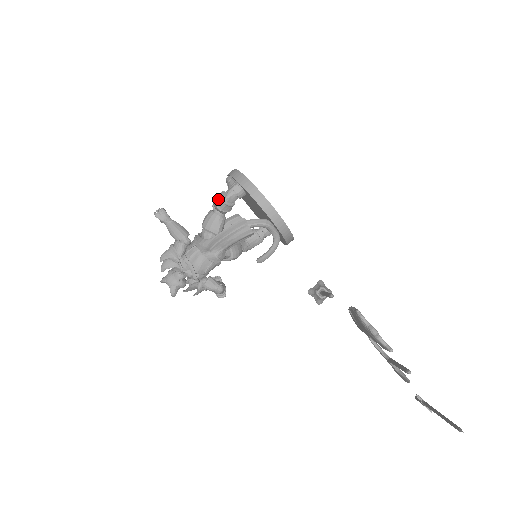
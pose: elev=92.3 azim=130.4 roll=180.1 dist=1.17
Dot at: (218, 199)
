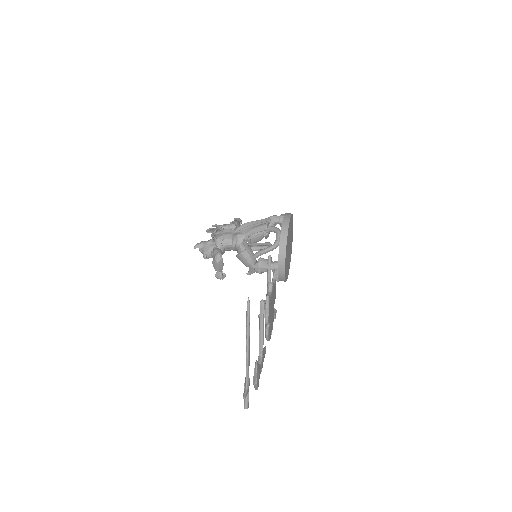
Dot at: occluded
